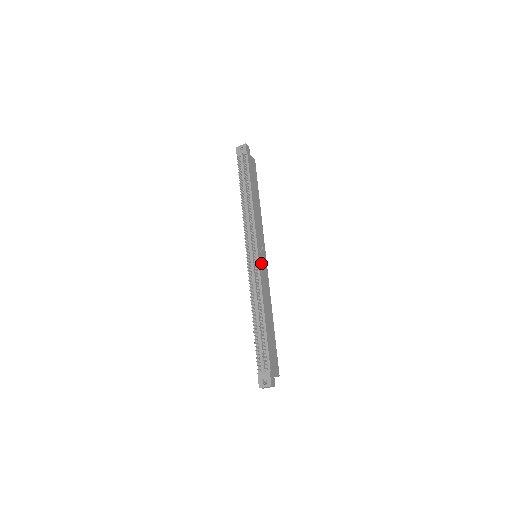
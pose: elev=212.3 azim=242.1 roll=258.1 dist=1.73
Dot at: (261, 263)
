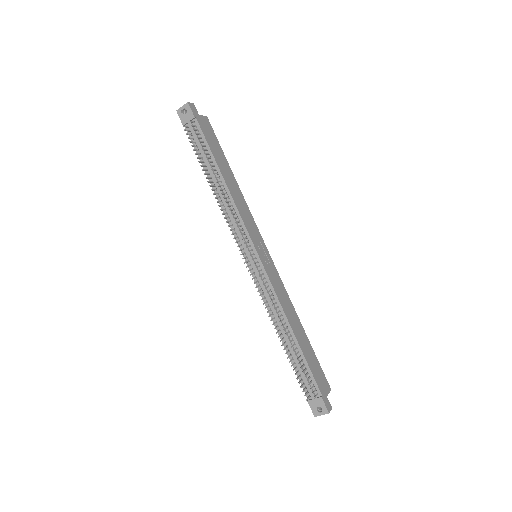
Dot at: (266, 265)
